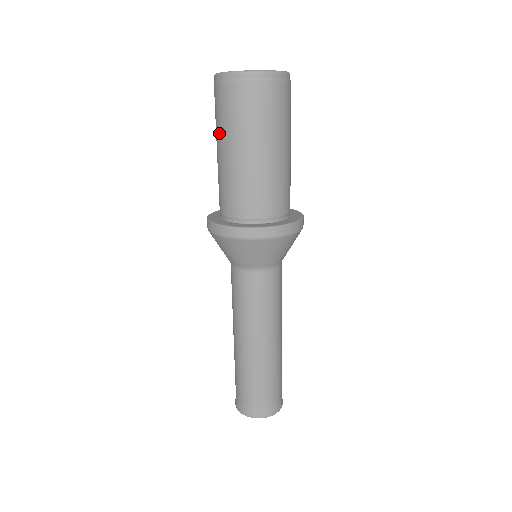
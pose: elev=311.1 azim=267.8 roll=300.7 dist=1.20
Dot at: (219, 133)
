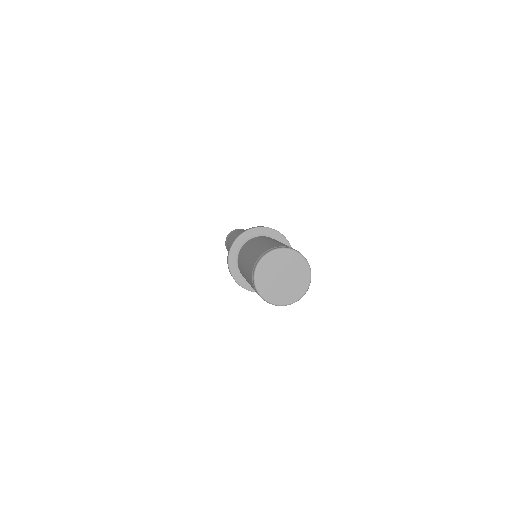
Dot at: (249, 258)
